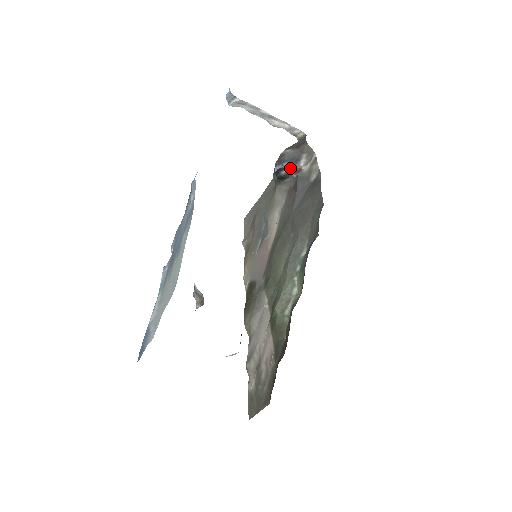
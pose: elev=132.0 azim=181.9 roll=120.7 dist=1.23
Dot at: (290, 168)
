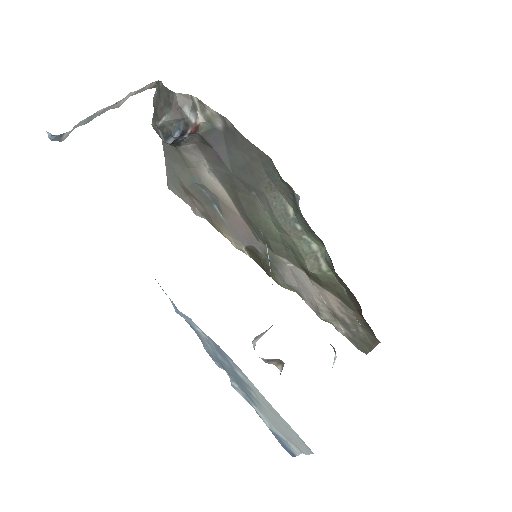
Dot at: (185, 135)
